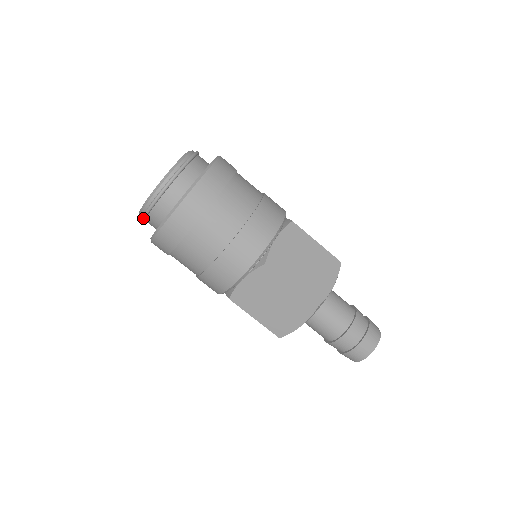
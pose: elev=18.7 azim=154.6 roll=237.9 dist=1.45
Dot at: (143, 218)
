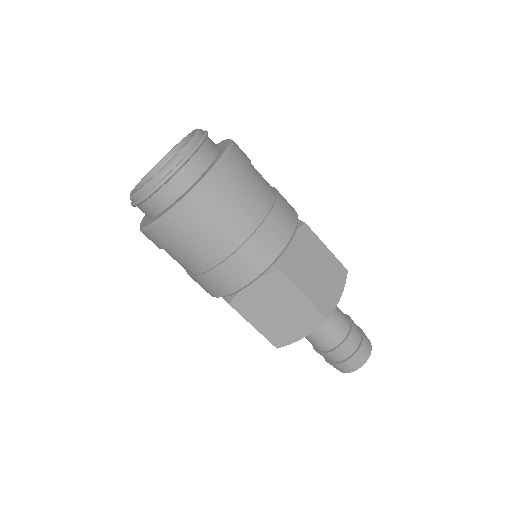
Dot at: occluded
